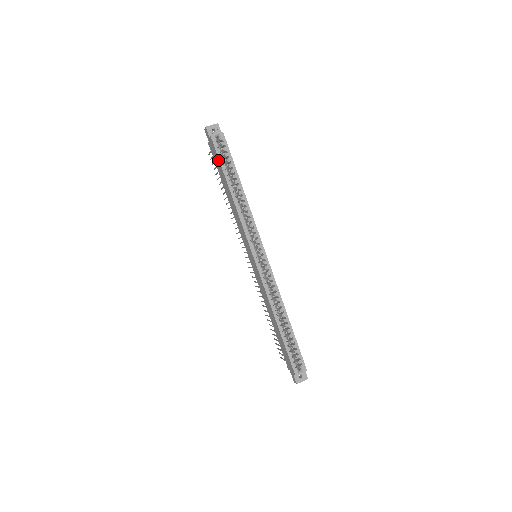
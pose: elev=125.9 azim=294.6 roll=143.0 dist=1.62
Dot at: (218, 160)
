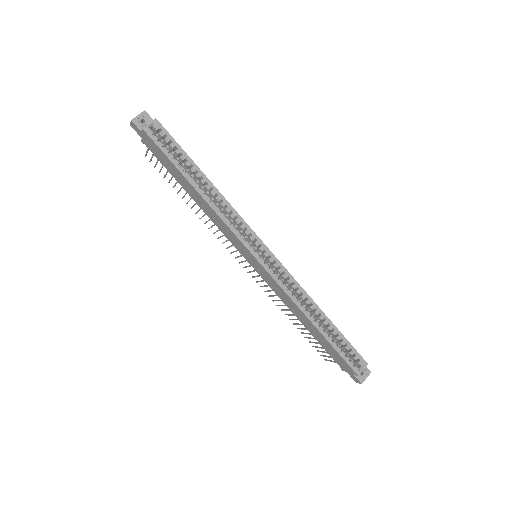
Dot at: (164, 156)
